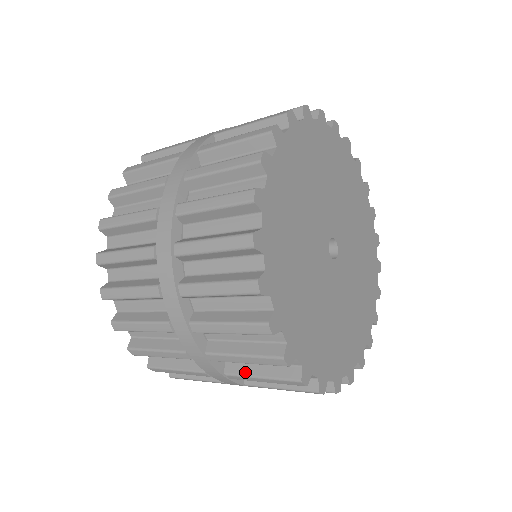
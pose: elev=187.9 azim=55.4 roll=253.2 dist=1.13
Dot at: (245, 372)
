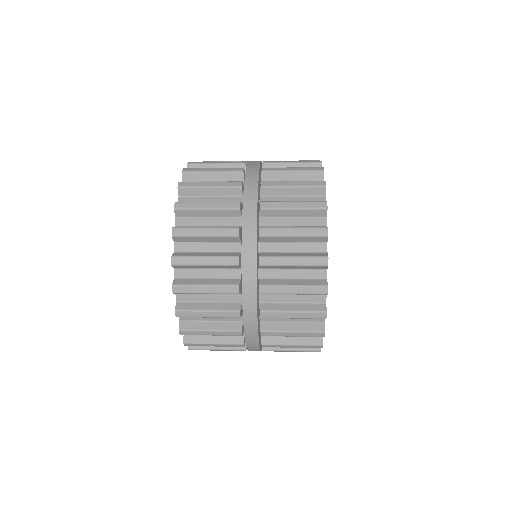
Dot at: (279, 283)
